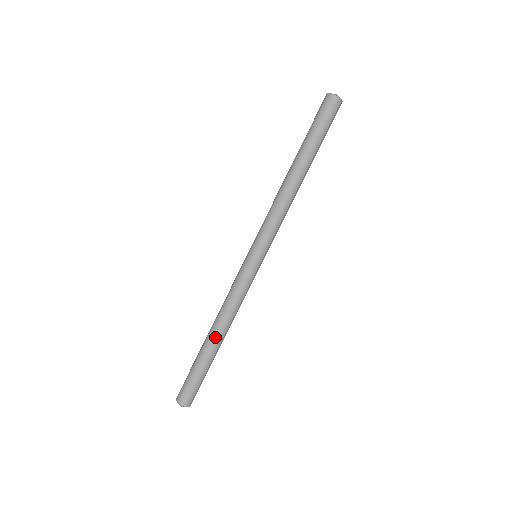
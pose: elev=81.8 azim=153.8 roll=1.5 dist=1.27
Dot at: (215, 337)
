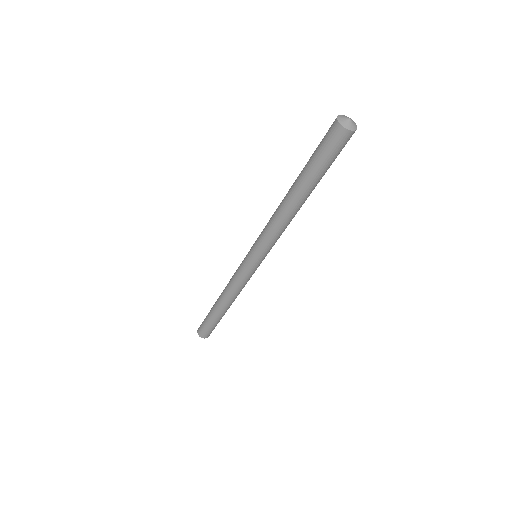
Dot at: occluded
